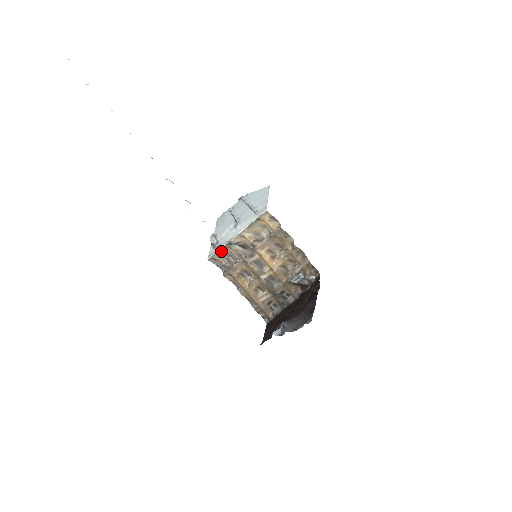
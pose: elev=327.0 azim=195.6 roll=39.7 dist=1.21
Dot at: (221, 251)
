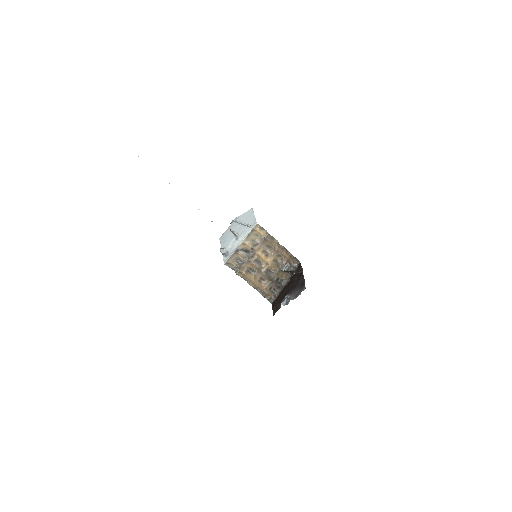
Dot at: (232, 257)
